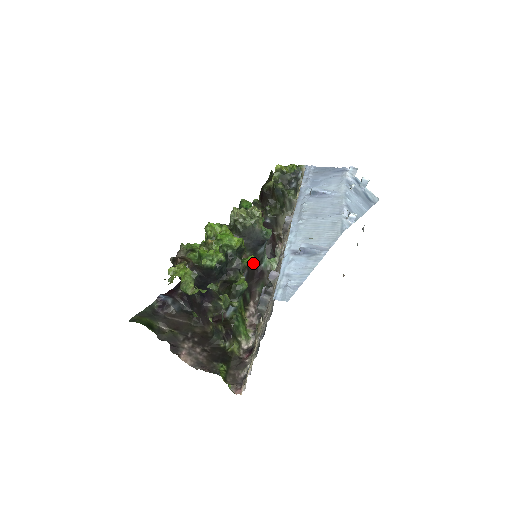
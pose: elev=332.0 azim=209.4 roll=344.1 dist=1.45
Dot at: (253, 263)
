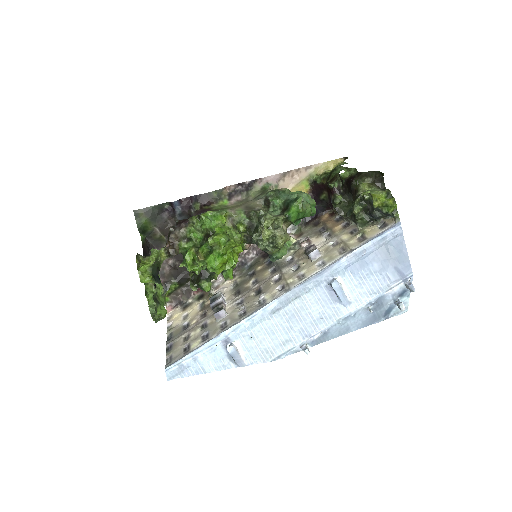
Dot at: occluded
